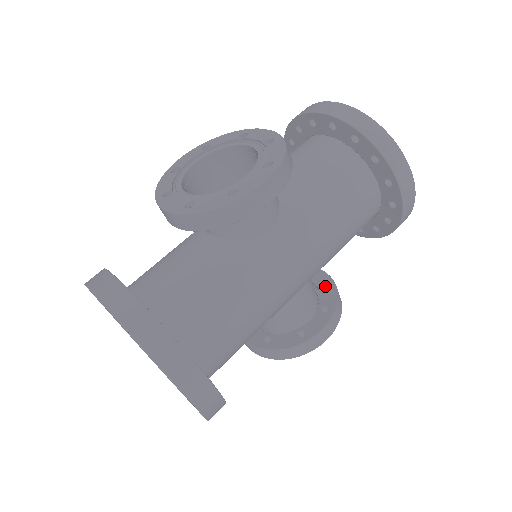
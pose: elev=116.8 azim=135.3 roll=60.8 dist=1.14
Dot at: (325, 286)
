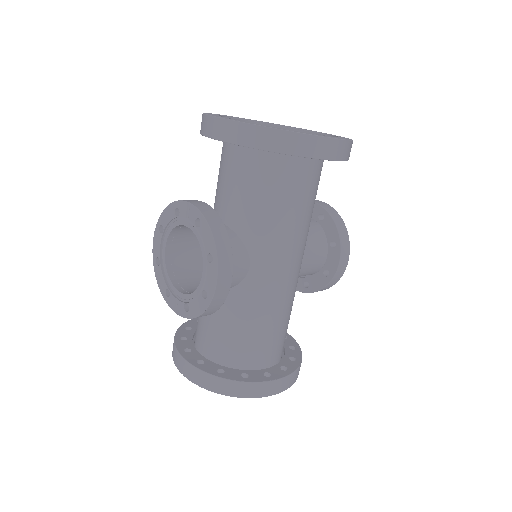
Dot at: (323, 220)
